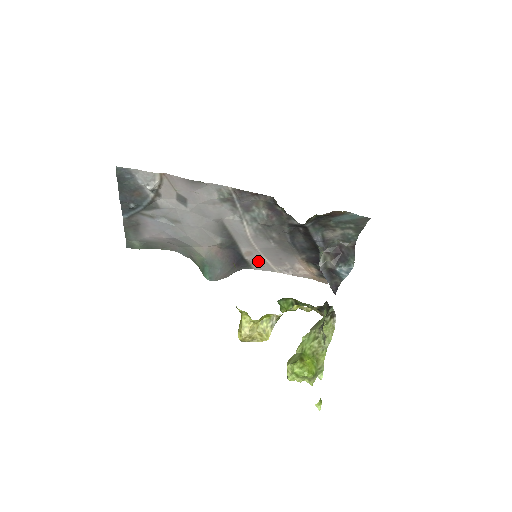
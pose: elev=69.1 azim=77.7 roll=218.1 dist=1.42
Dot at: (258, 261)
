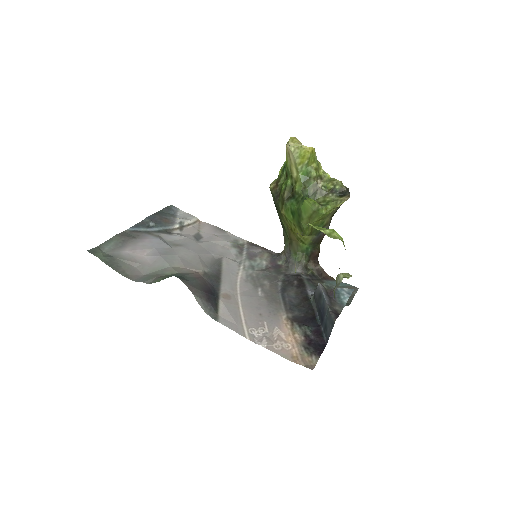
Dot at: (231, 311)
